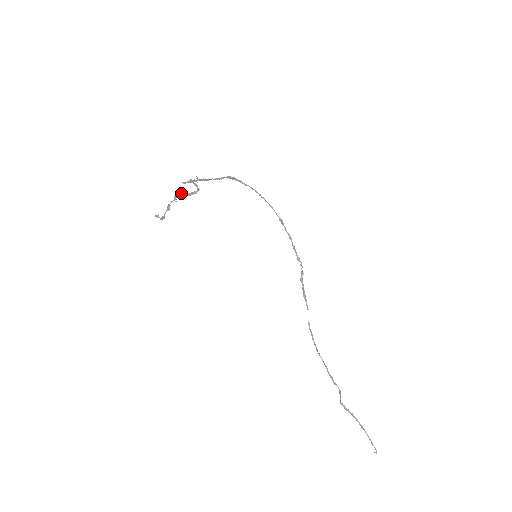
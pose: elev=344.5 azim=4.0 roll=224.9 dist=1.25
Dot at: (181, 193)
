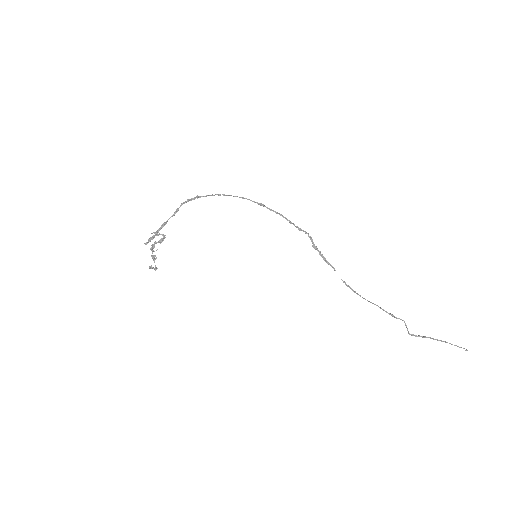
Dot at: (153, 245)
